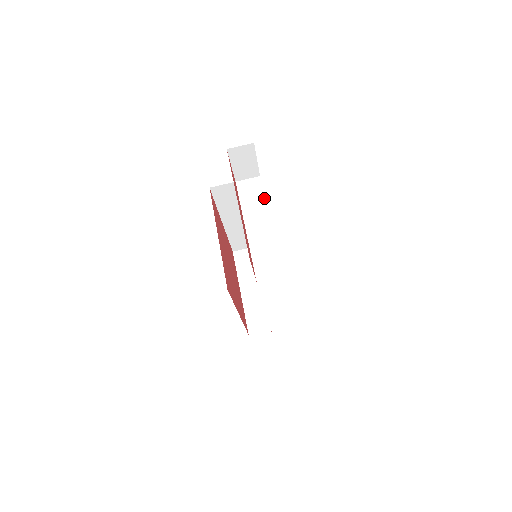
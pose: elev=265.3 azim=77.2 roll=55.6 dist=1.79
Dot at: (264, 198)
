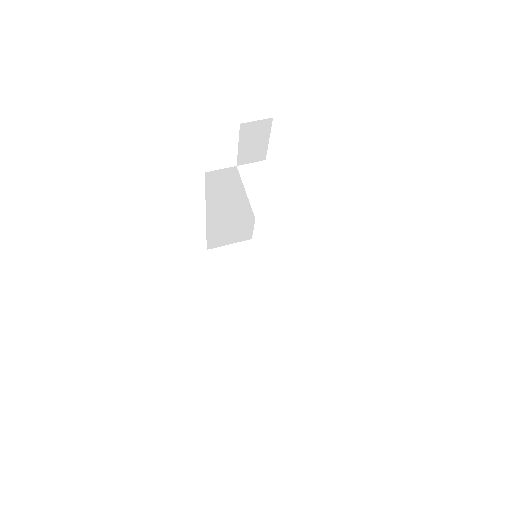
Dot at: (274, 187)
